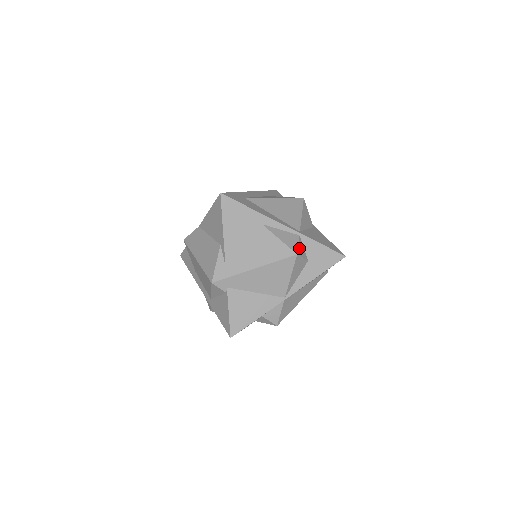
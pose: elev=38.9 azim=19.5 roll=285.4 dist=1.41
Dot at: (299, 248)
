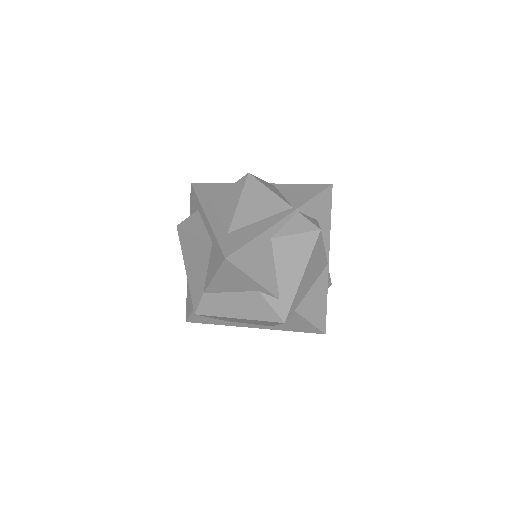
Dot at: (312, 222)
